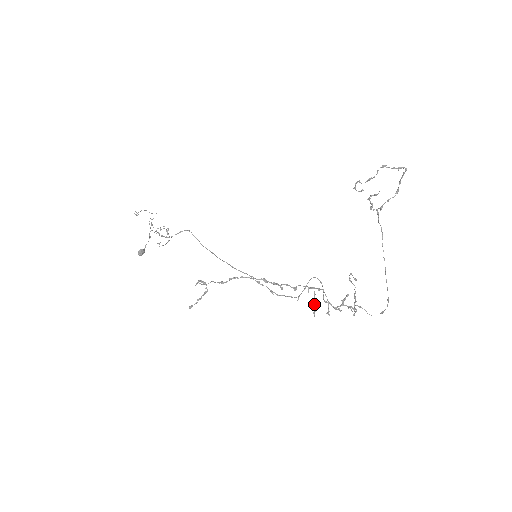
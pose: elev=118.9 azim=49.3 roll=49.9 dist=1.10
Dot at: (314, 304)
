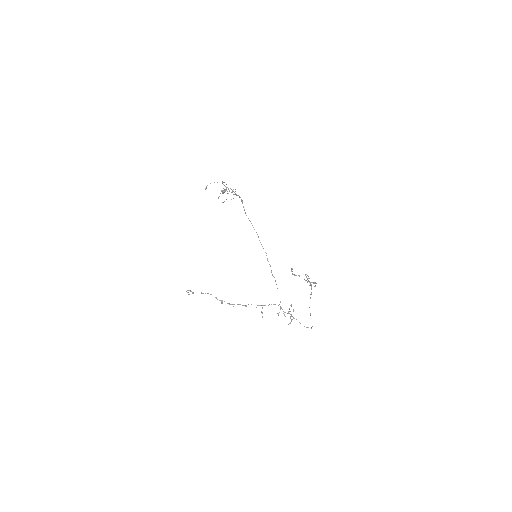
Dot at: occluded
